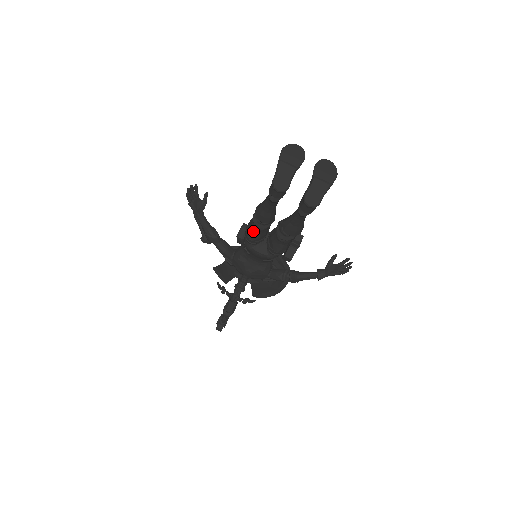
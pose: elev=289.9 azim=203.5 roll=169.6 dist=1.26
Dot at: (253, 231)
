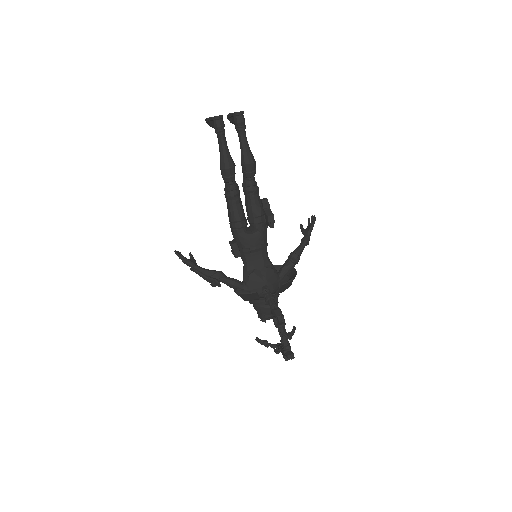
Dot at: (234, 211)
